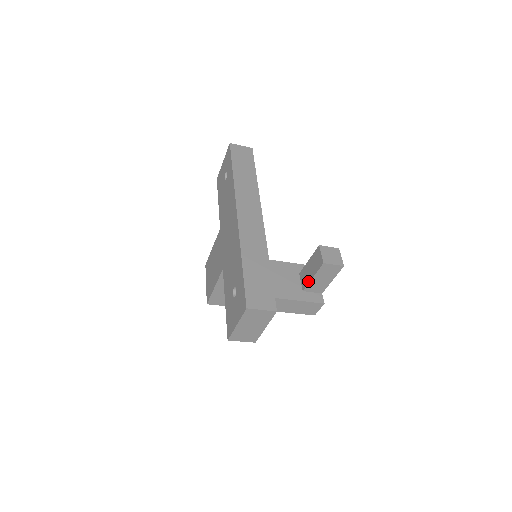
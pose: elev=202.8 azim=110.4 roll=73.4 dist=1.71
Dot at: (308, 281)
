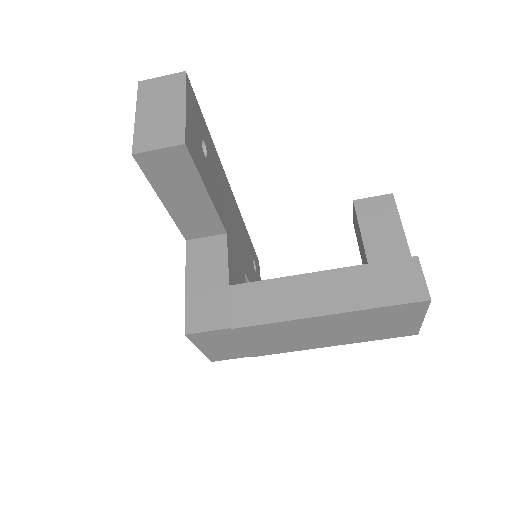
Dot at: occluded
